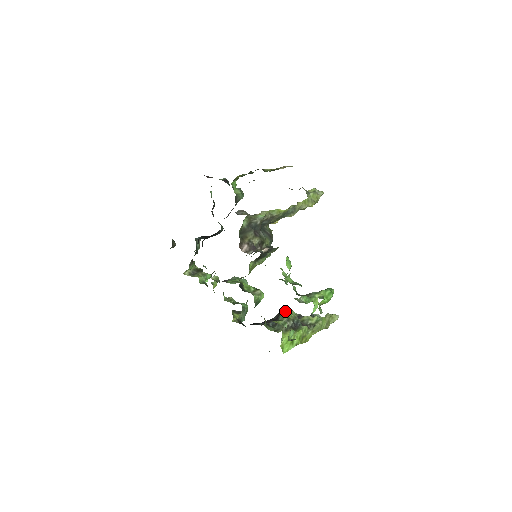
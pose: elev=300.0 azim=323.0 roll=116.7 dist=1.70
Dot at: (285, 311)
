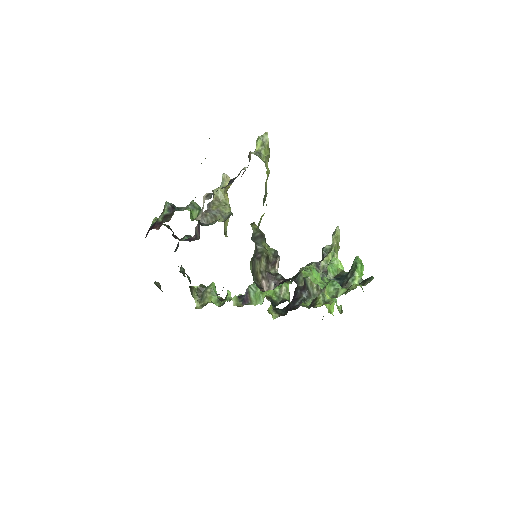
Dot at: (309, 277)
